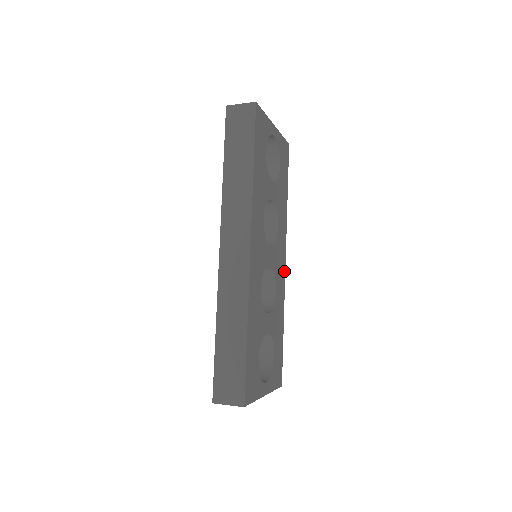
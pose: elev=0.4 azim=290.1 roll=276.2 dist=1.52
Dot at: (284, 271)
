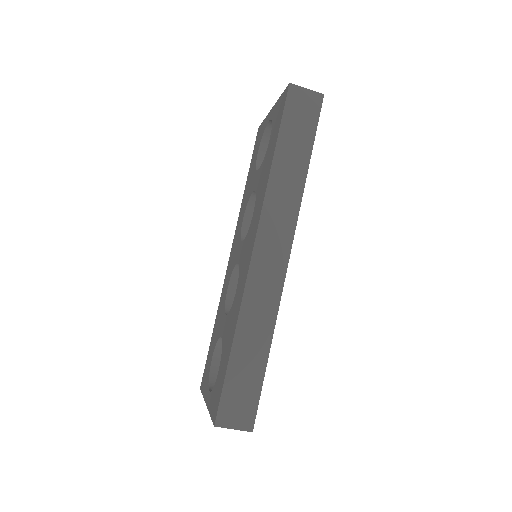
Dot at: occluded
